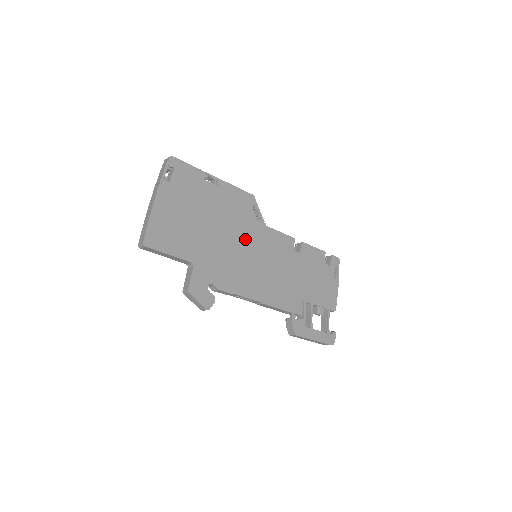
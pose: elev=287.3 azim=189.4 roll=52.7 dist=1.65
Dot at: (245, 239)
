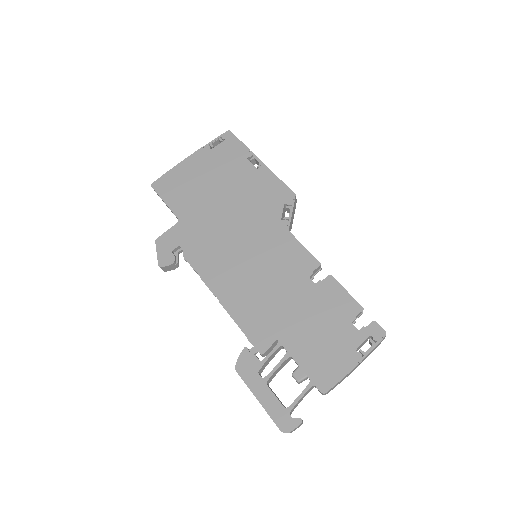
Dot at: (250, 229)
